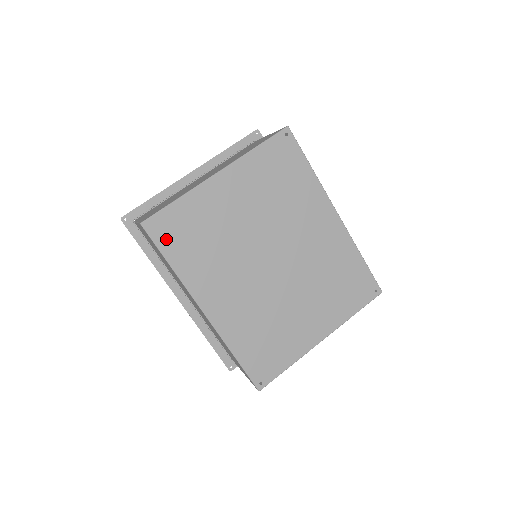
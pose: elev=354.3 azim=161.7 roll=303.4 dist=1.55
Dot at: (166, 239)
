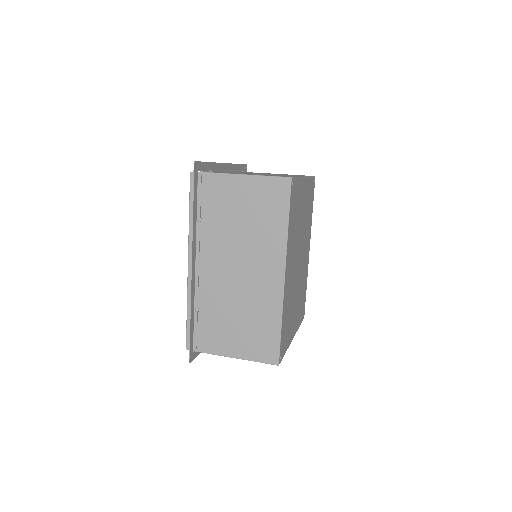
Dot at: (292, 201)
